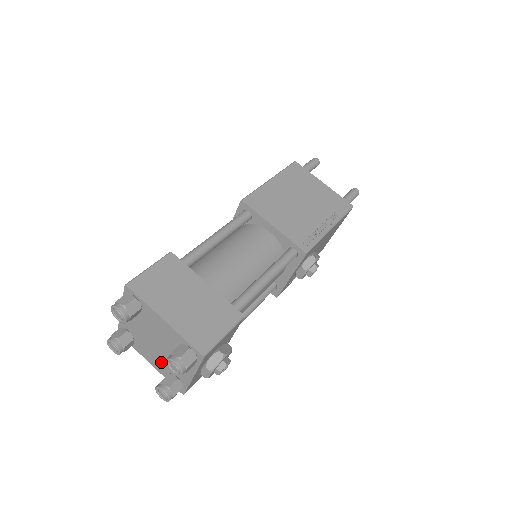
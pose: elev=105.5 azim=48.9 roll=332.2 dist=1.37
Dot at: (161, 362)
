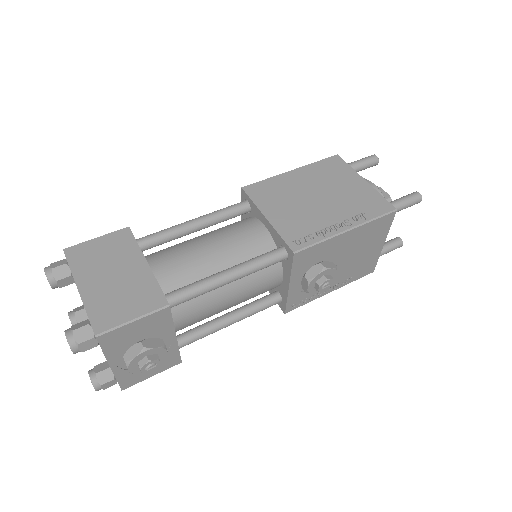
Dot at: occluded
